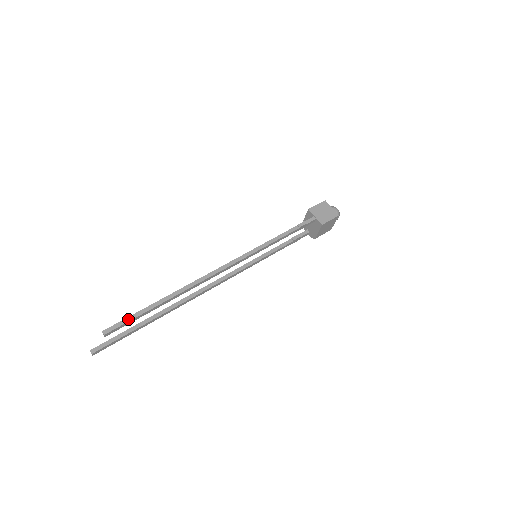
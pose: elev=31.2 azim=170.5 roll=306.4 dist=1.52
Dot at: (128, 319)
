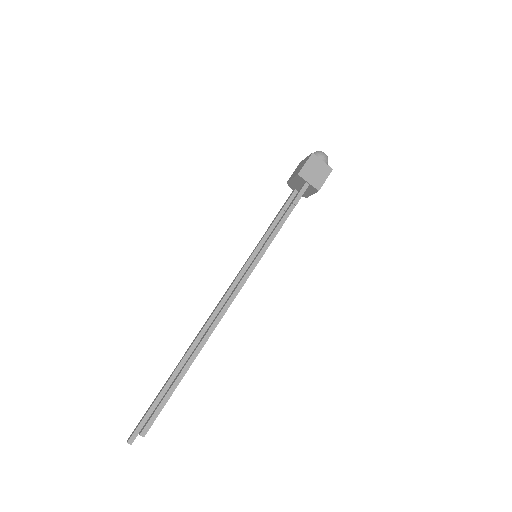
Dot at: (160, 408)
